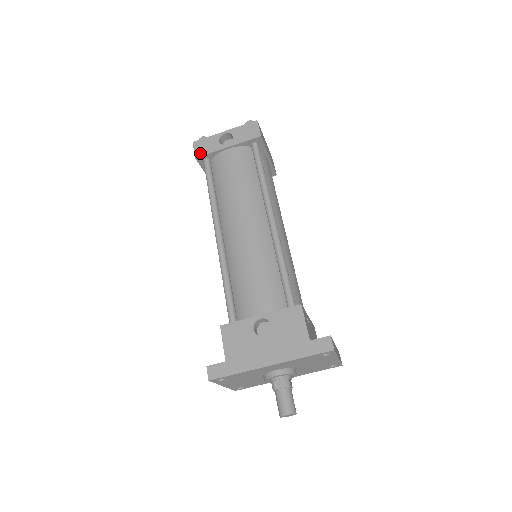
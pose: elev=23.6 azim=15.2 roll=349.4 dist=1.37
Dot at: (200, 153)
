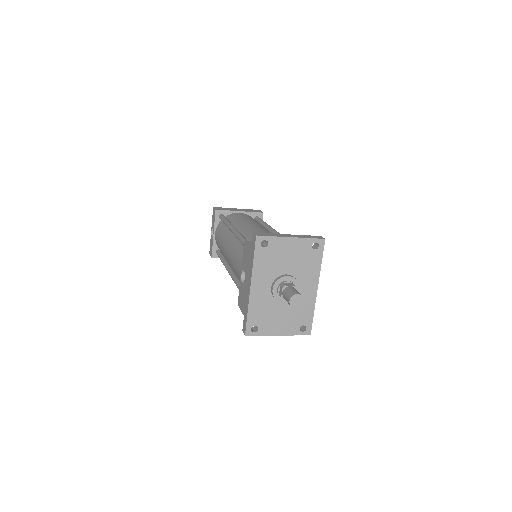
Dot at: (211, 253)
